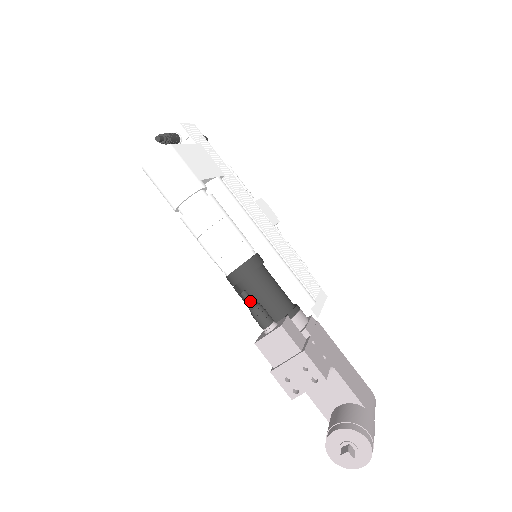
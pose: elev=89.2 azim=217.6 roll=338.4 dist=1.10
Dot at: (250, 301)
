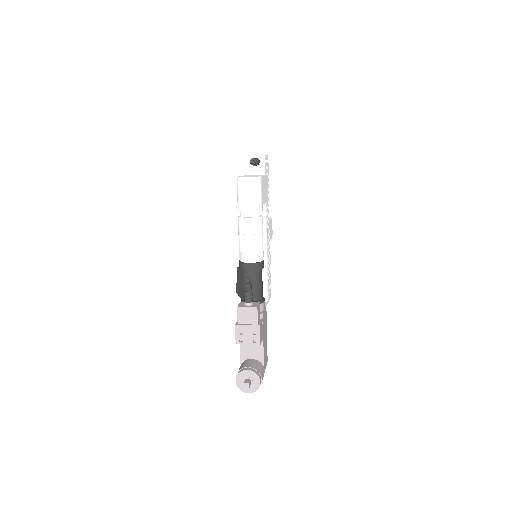
Dot at: (249, 285)
